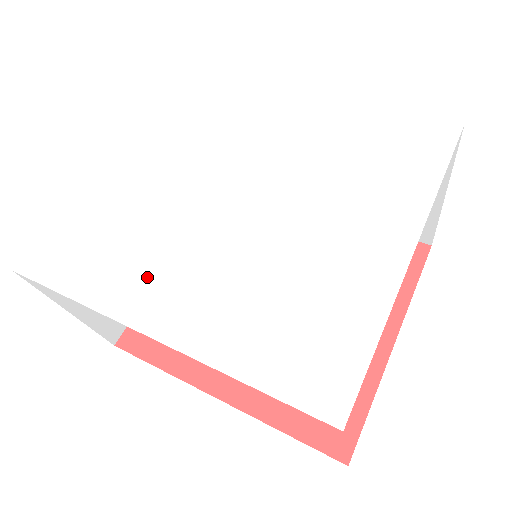
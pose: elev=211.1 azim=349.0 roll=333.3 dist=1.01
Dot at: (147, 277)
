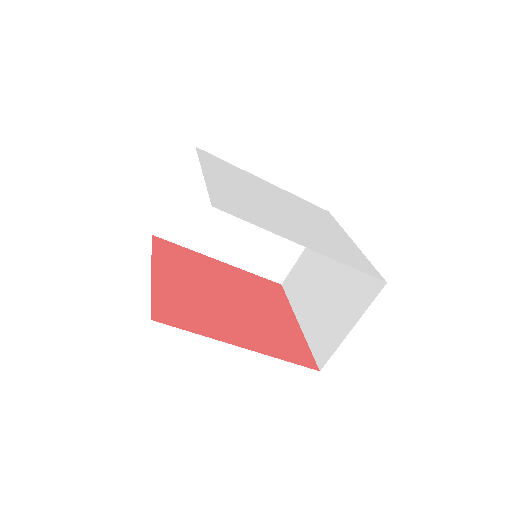
Dot at: (283, 227)
